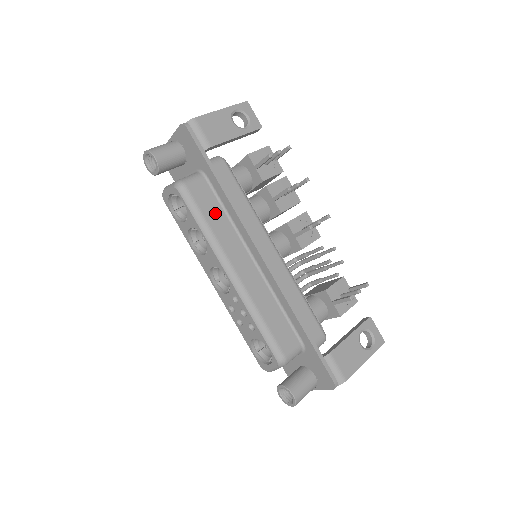
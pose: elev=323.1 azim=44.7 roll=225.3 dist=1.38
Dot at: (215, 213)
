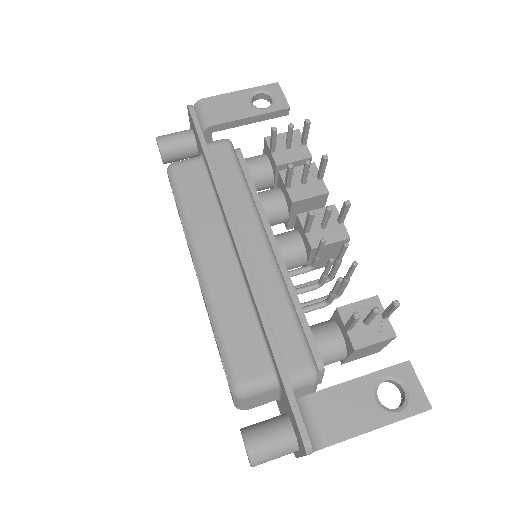
Dot at: (201, 196)
